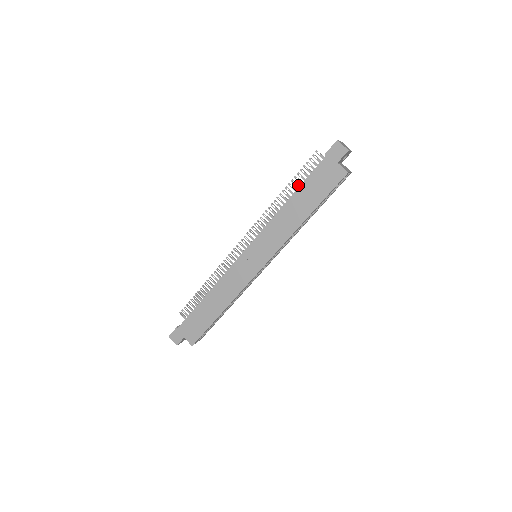
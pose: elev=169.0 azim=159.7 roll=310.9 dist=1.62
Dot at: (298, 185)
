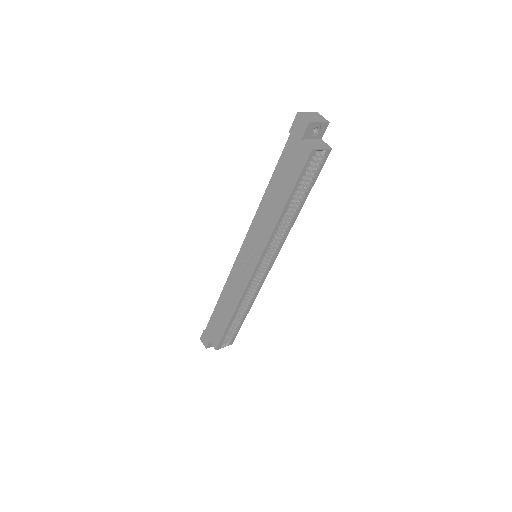
Dot at: occluded
